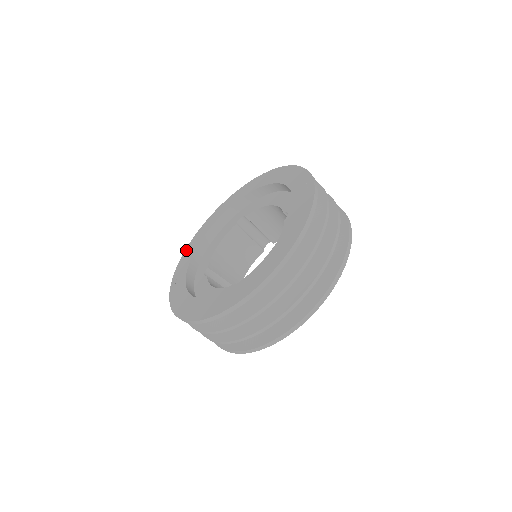
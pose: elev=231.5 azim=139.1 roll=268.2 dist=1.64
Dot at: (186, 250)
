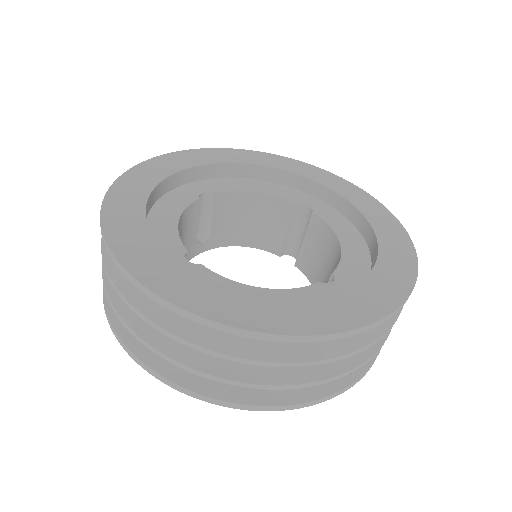
Dot at: (234, 150)
